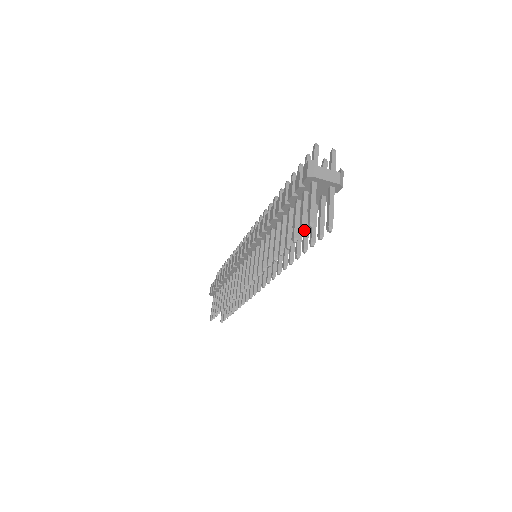
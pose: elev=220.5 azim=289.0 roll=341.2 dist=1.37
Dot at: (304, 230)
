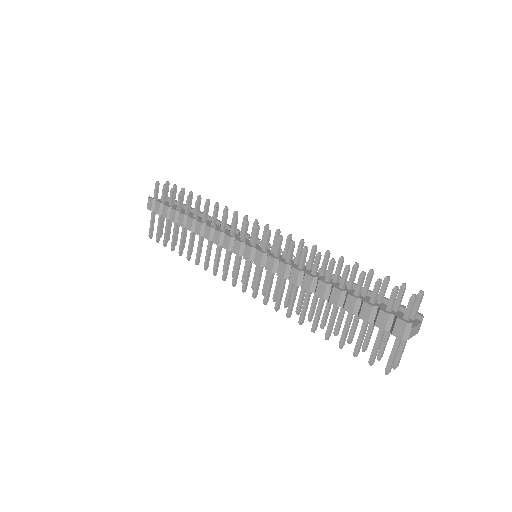
Dot at: occluded
